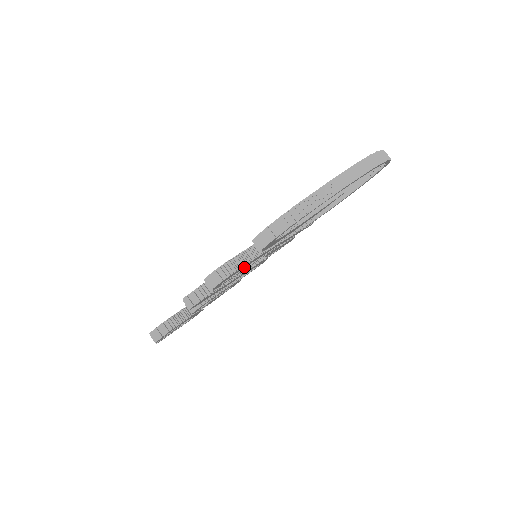
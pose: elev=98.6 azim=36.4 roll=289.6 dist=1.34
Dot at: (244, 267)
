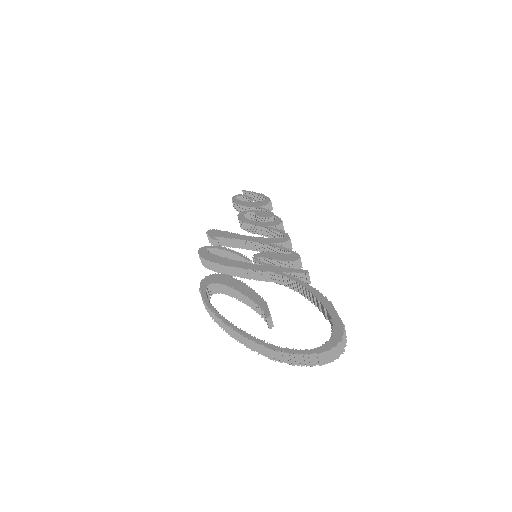
Dot at: occluded
